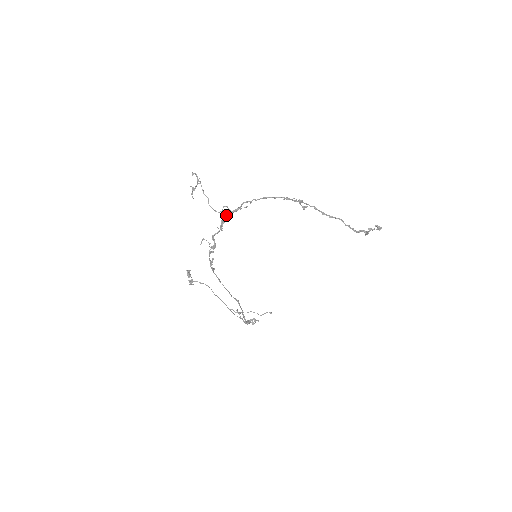
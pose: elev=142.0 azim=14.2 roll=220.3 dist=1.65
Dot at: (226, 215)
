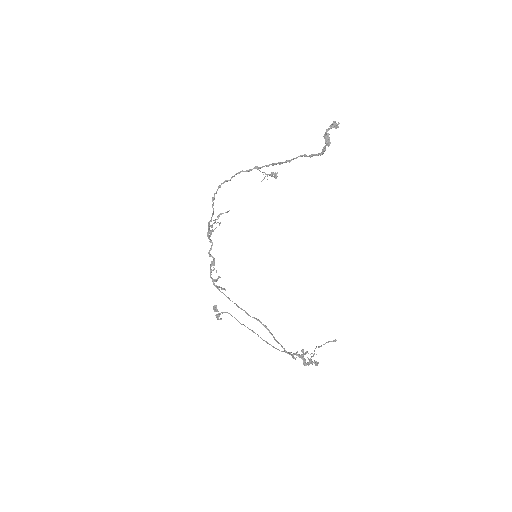
Dot at: (208, 225)
